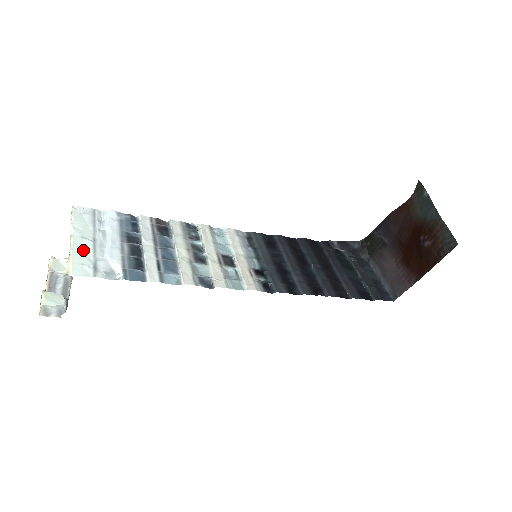
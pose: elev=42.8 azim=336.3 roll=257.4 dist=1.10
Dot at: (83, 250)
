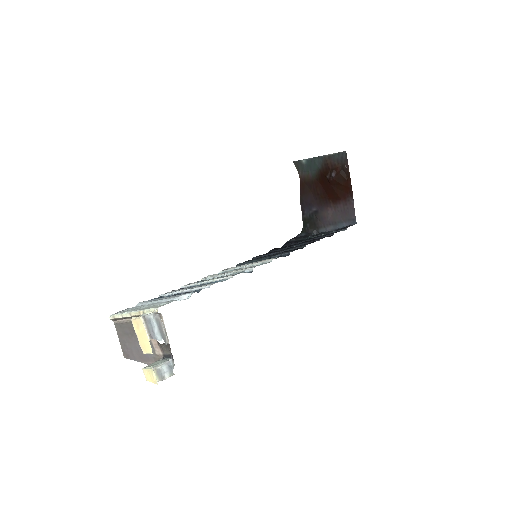
Dot at: (148, 307)
